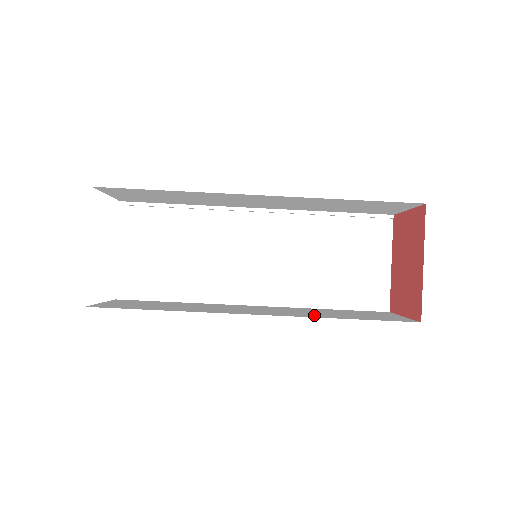
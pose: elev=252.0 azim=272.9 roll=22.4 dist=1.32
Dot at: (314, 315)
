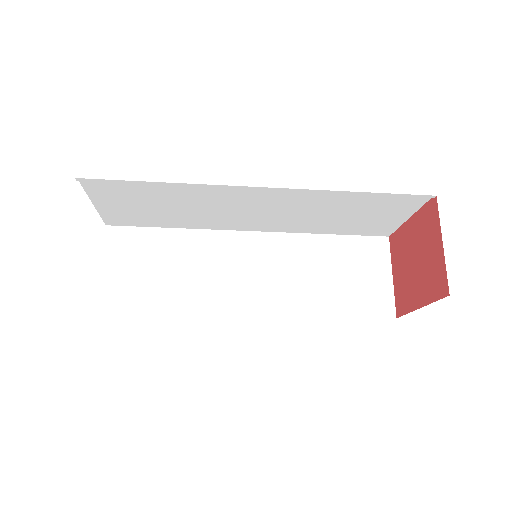
Dot at: (306, 300)
